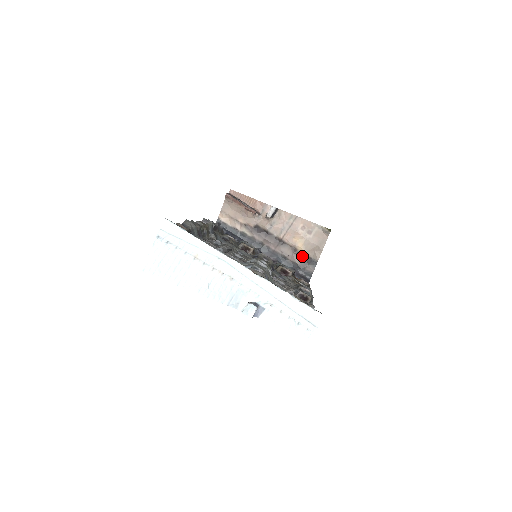
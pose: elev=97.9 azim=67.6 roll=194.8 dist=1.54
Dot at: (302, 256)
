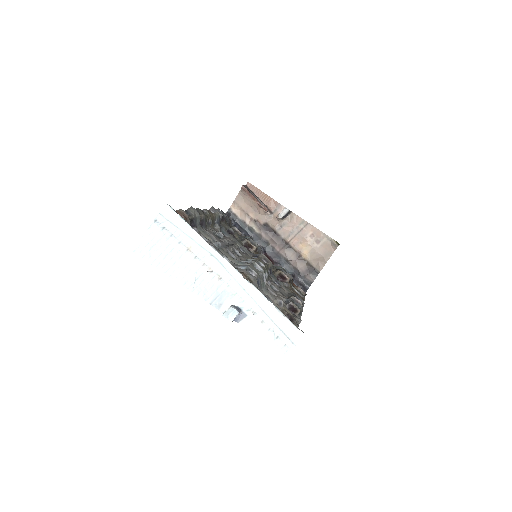
Dot at: (305, 264)
